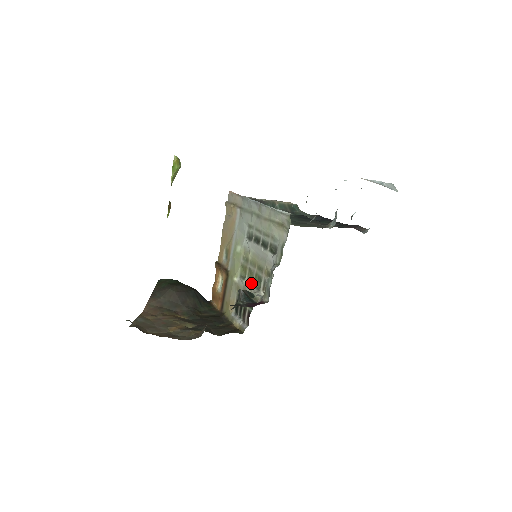
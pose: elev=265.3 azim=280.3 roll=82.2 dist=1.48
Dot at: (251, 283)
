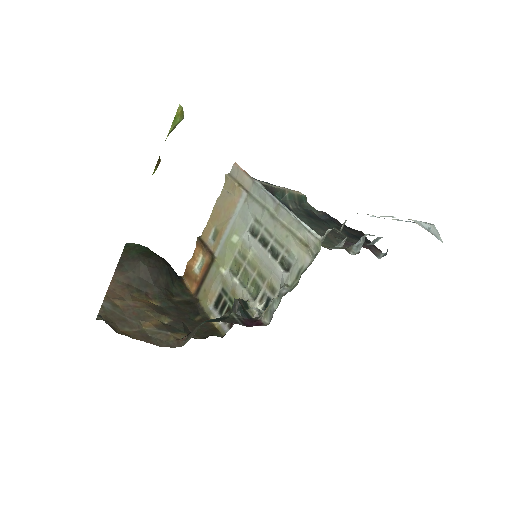
Dot at: (244, 285)
